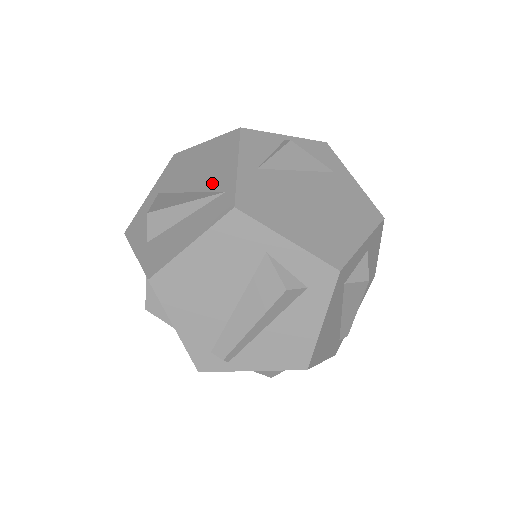
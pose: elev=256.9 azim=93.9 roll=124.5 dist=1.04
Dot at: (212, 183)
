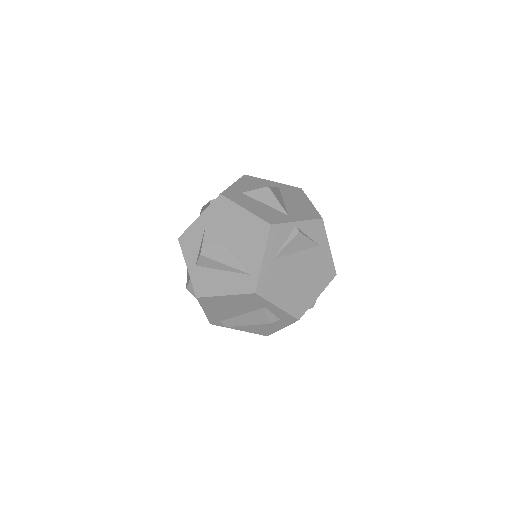
Dot at: (245, 258)
